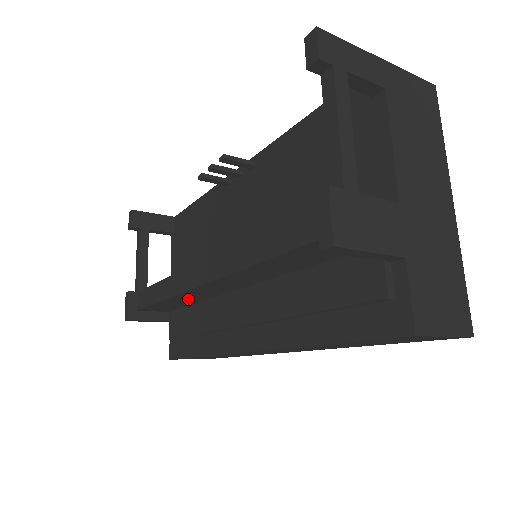
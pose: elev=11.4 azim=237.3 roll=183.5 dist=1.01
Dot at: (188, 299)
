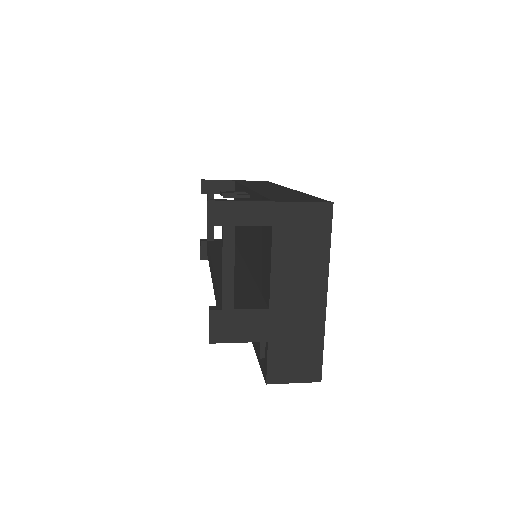
Dot at: occluded
